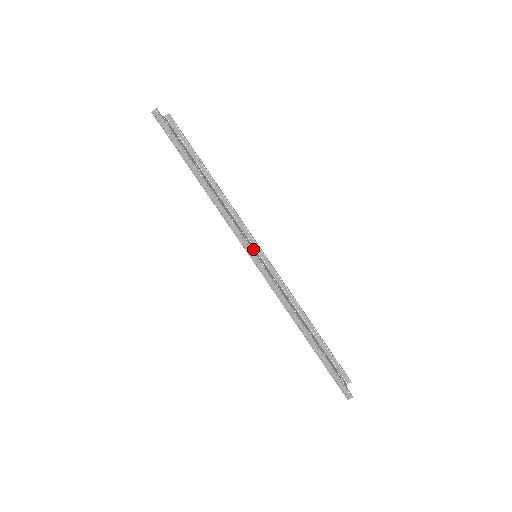
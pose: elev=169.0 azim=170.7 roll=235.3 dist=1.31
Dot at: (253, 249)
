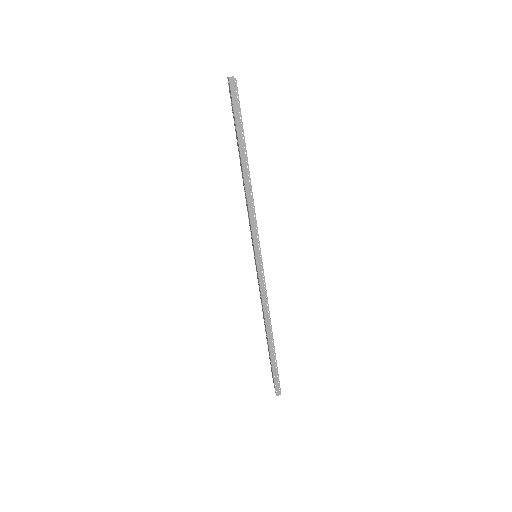
Dot at: occluded
